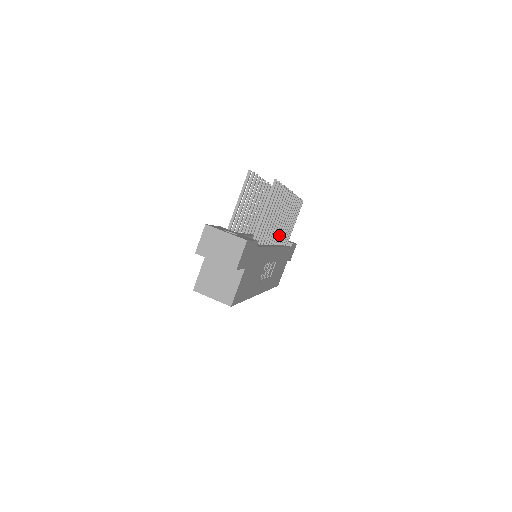
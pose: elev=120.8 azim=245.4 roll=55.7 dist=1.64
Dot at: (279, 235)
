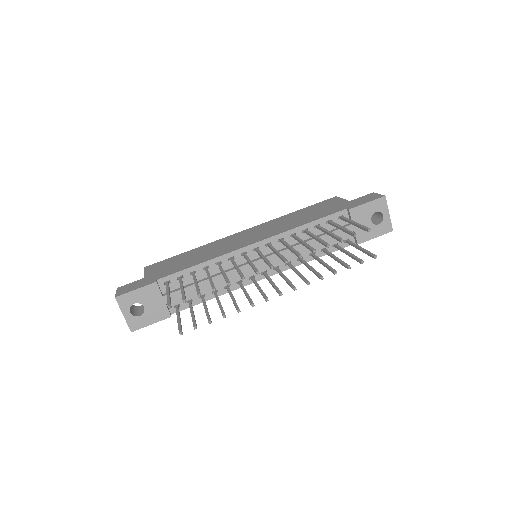
Dot at: (290, 266)
